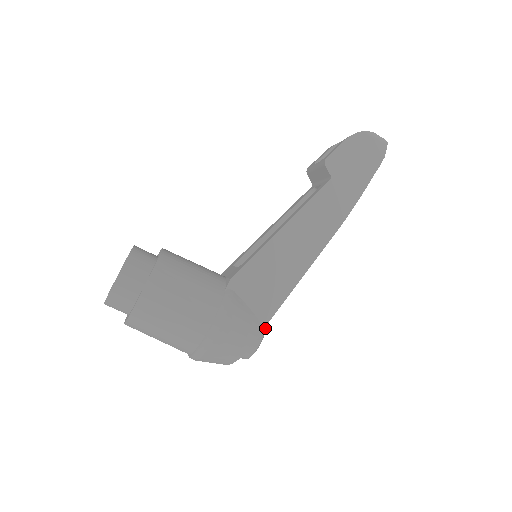
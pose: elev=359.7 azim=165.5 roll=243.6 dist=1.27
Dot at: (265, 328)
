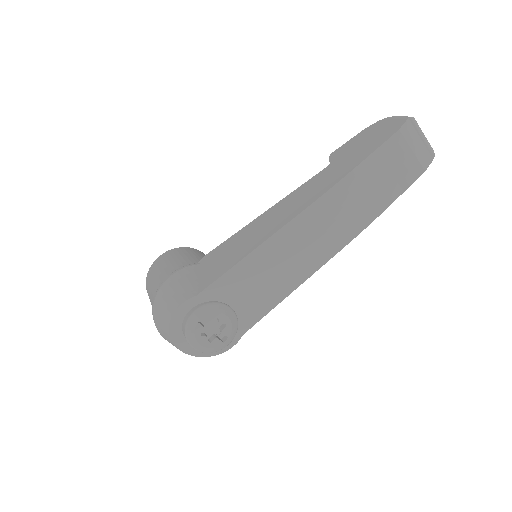
Dot at: (208, 304)
